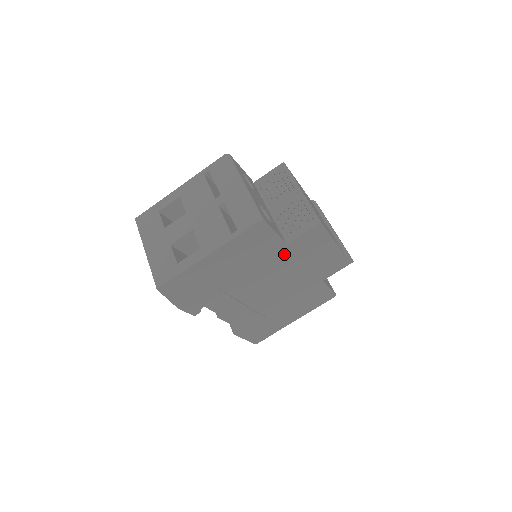
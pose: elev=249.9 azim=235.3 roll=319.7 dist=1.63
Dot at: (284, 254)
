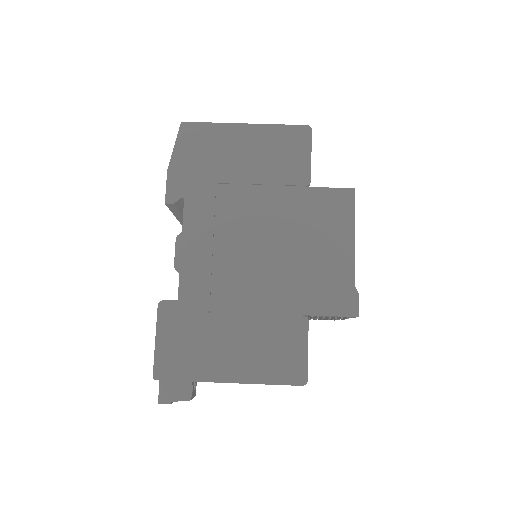
Dot at: (299, 202)
